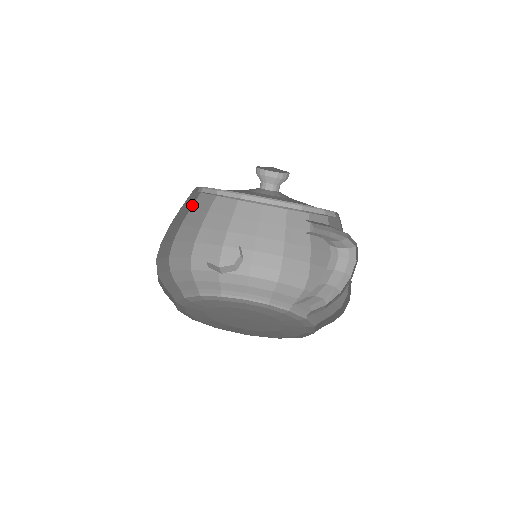
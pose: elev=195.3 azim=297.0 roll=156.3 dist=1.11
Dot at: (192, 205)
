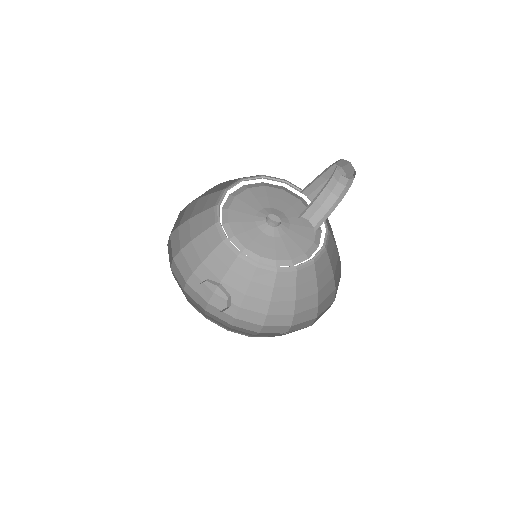
Dot at: (205, 230)
